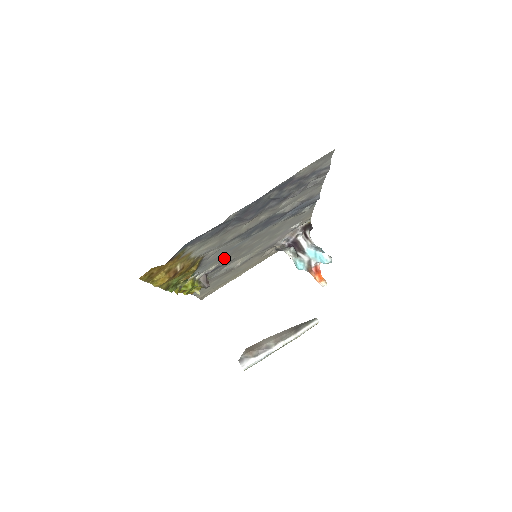
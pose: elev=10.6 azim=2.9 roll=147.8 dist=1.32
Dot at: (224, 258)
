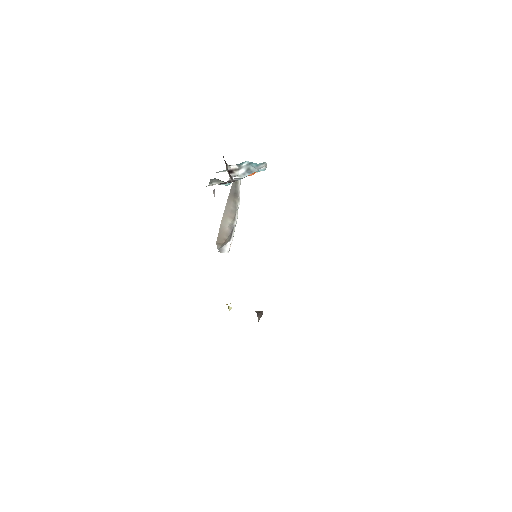
Dot at: occluded
